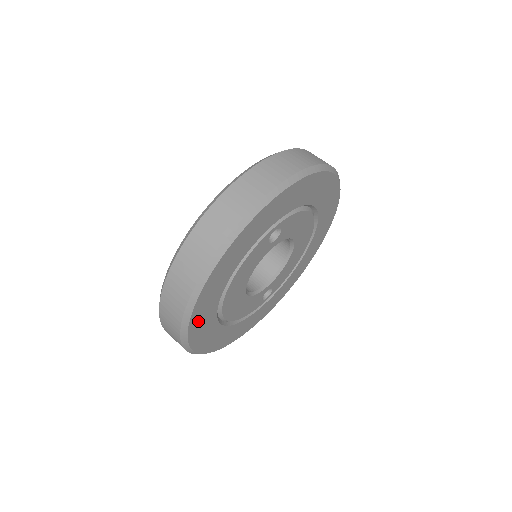
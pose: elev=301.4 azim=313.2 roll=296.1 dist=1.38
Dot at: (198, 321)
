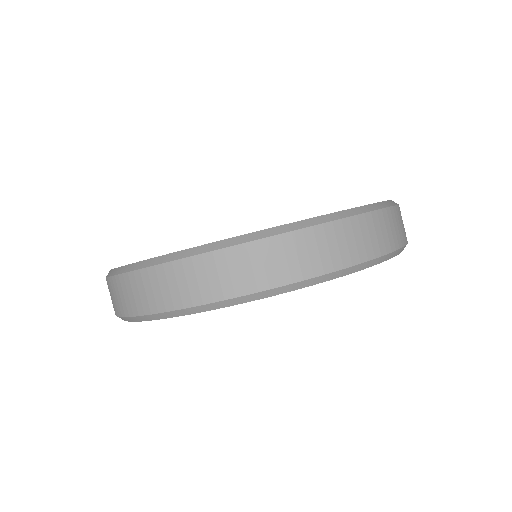
Dot at: occluded
